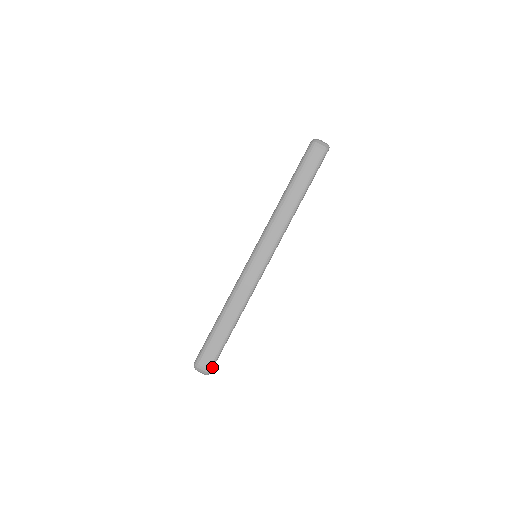
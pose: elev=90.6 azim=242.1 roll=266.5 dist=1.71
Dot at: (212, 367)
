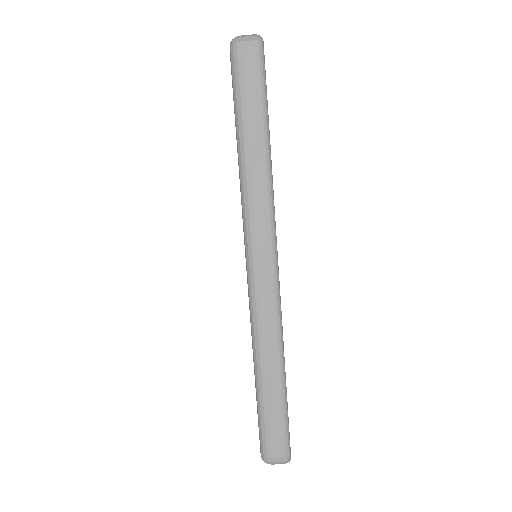
Dot at: (288, 450)
